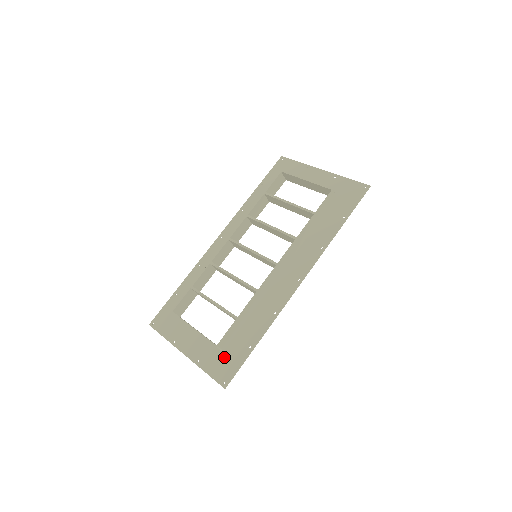
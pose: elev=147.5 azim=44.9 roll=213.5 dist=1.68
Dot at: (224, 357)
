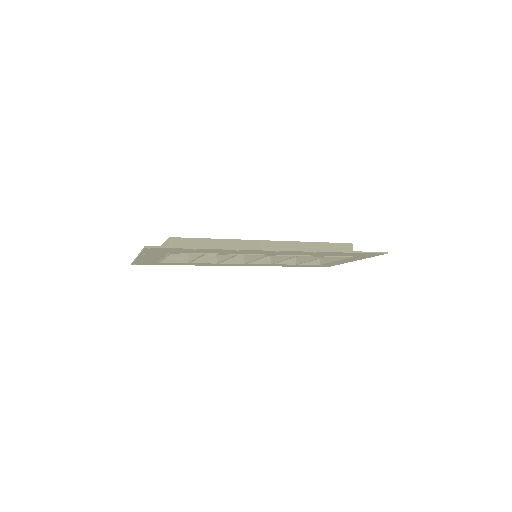
Dot at: occluded
